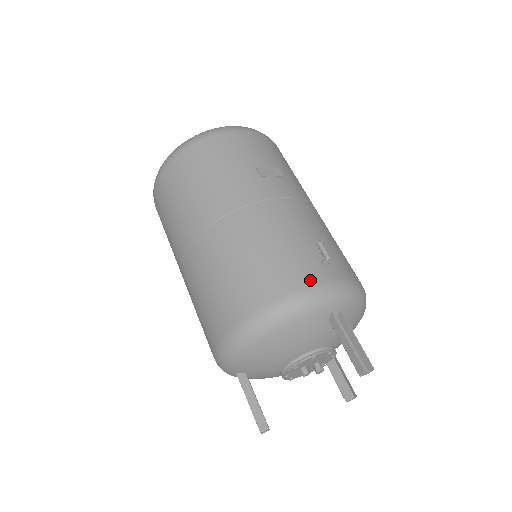
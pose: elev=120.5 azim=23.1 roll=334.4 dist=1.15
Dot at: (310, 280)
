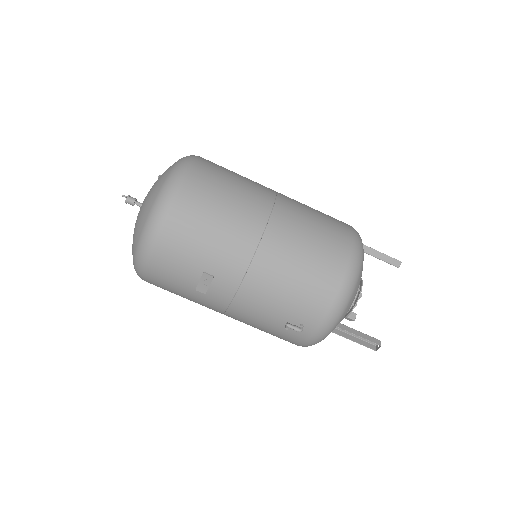
Dot at: (303, 339)
